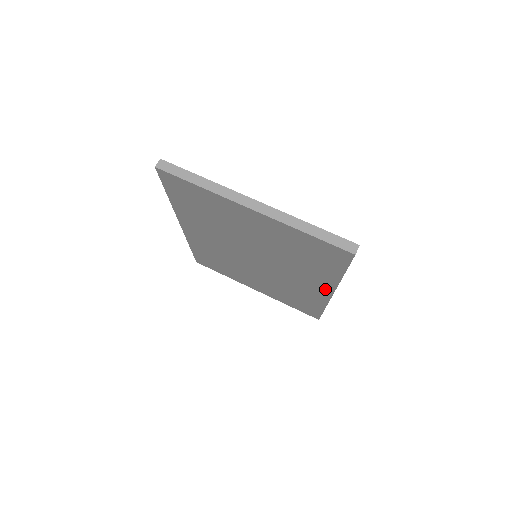
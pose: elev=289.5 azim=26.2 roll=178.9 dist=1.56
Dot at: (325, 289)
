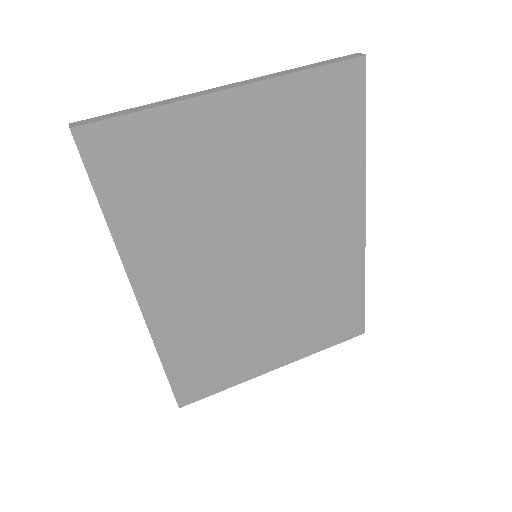
Dot at: (354, 216)
